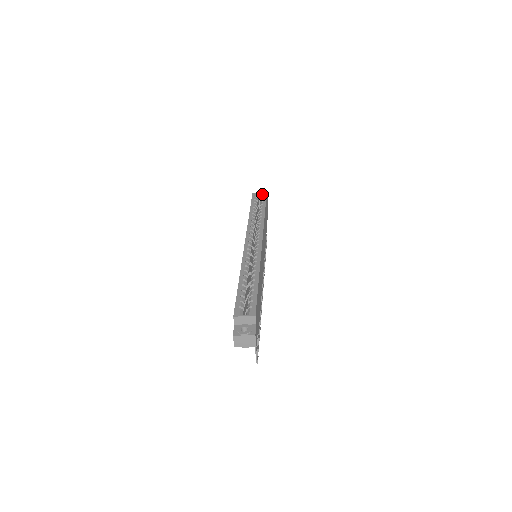
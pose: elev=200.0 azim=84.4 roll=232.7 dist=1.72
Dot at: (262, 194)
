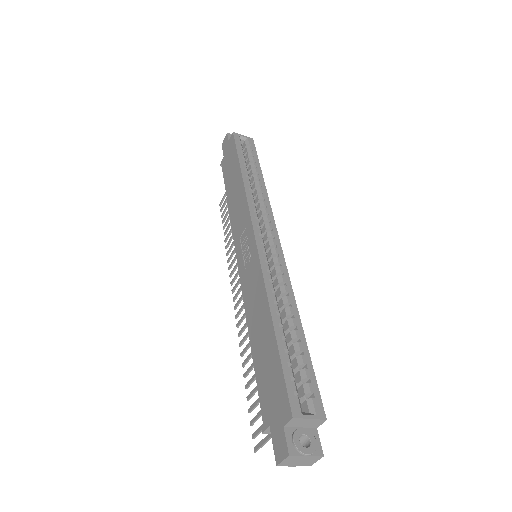
Dot at: (248, 140)
